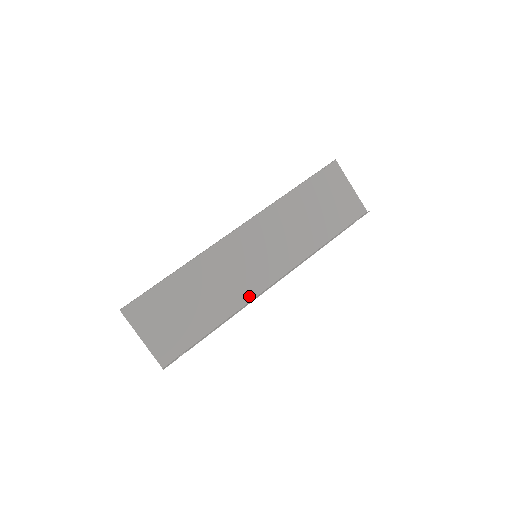
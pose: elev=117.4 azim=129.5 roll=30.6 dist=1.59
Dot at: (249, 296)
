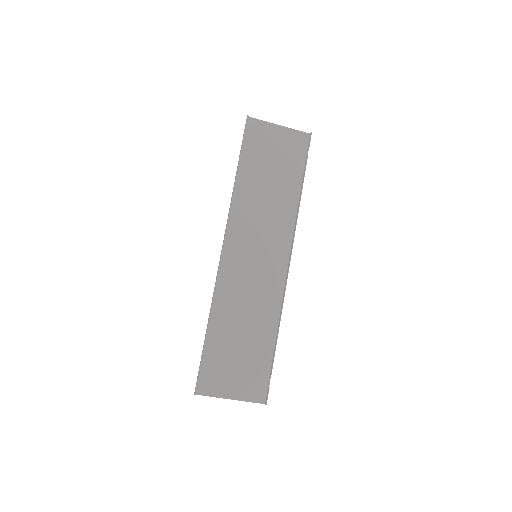
Dot at: (279, 291)
